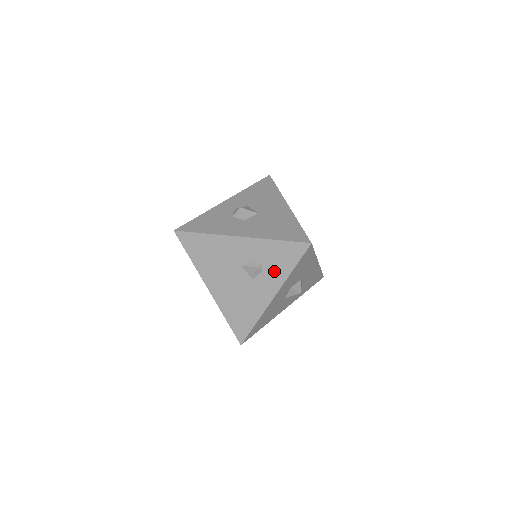
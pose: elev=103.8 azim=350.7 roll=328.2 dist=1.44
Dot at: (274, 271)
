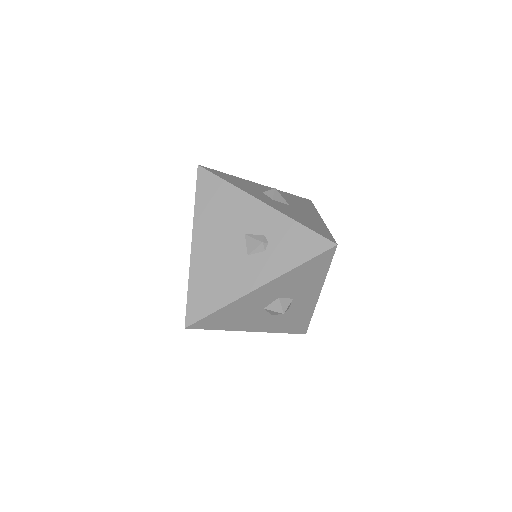
Dot at: (278, 257)
